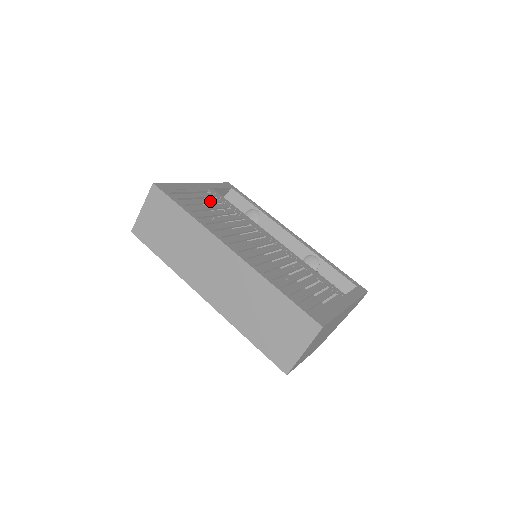
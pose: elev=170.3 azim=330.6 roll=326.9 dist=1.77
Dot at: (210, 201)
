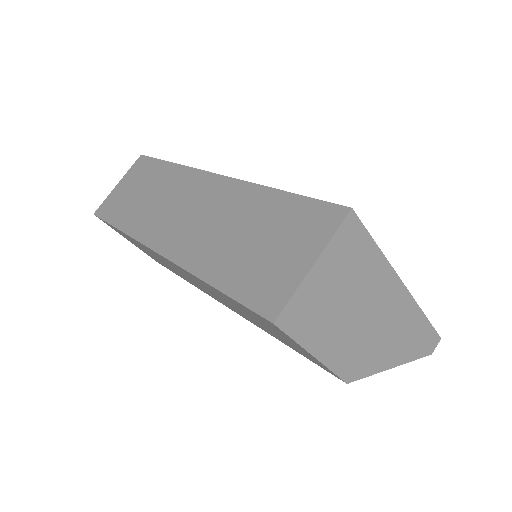
Dot at: occluded
